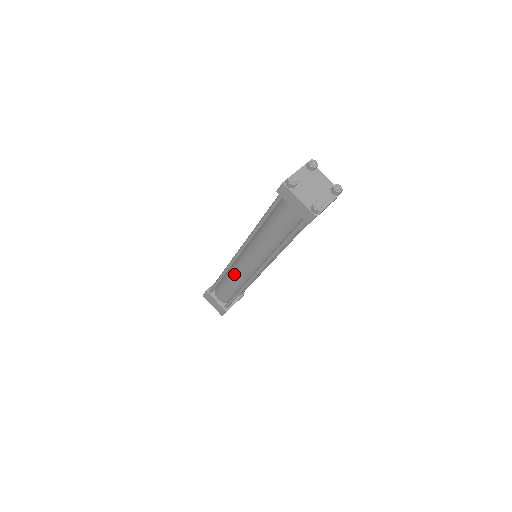
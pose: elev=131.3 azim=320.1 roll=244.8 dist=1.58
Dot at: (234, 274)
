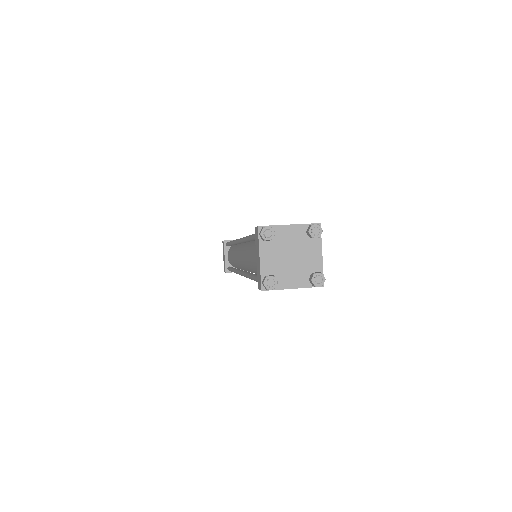
Dot at: (235, 252)
